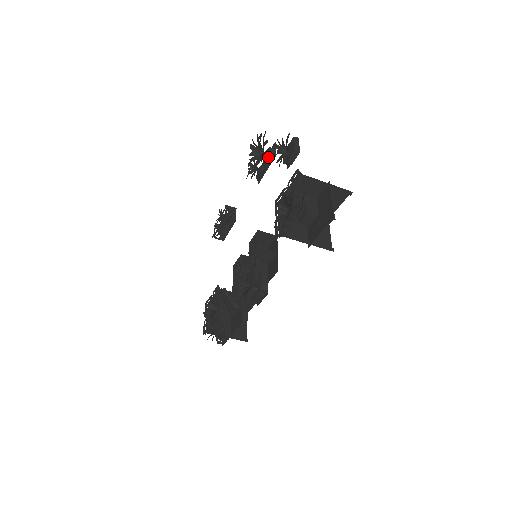
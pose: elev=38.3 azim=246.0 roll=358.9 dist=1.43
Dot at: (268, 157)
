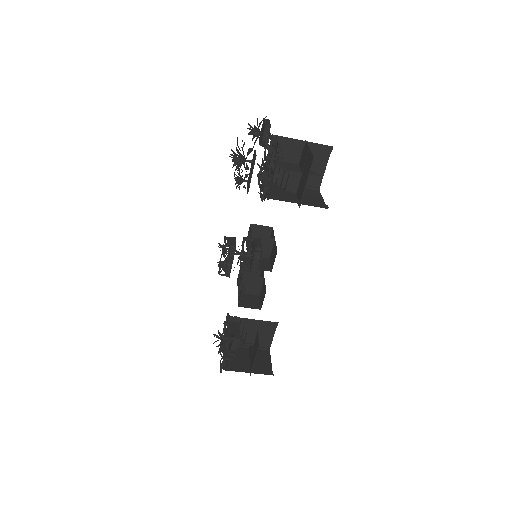
Dot at: (251, 166)
